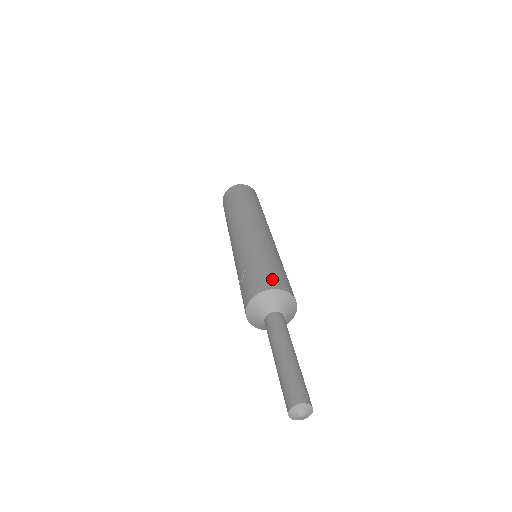
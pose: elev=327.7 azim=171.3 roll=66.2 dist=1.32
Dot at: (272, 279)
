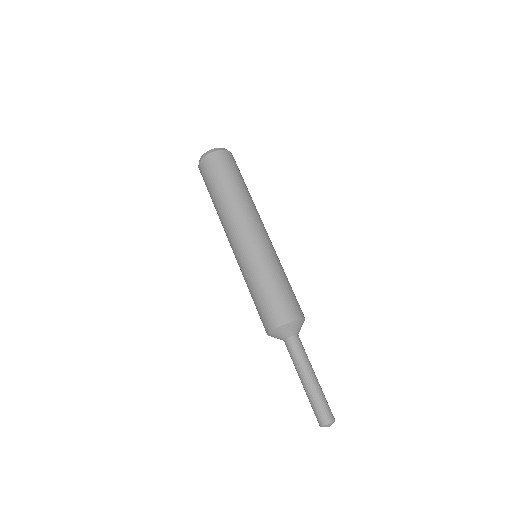
Dot at: (267, 319)
